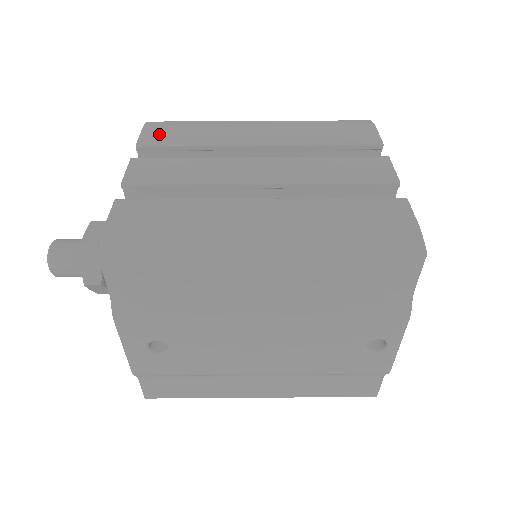
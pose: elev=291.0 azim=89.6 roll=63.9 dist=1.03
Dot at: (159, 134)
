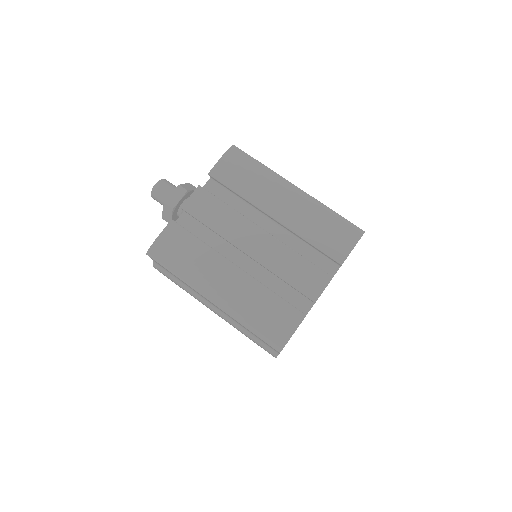
Dot at: (227, 169)
